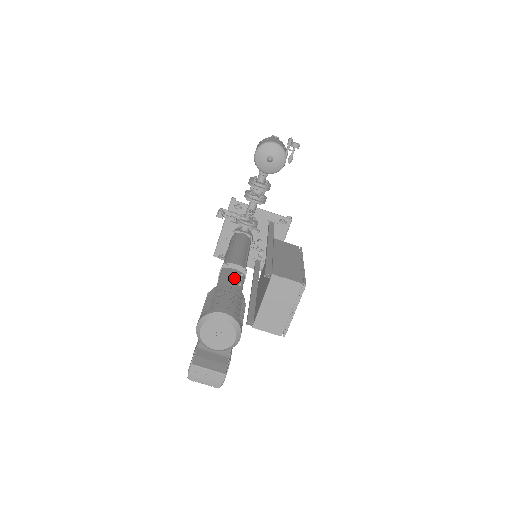
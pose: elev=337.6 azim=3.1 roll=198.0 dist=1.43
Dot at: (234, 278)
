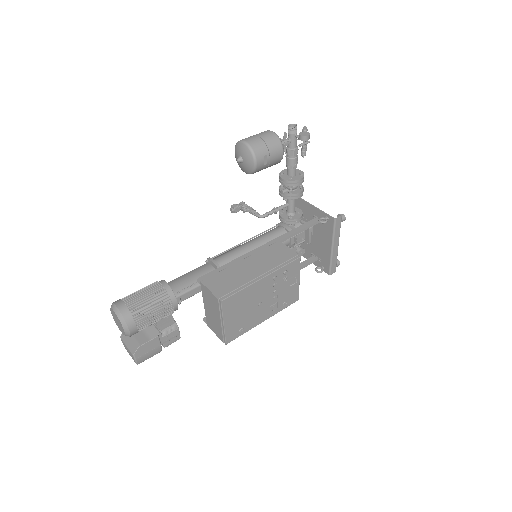
Dot at: (197, 275)
